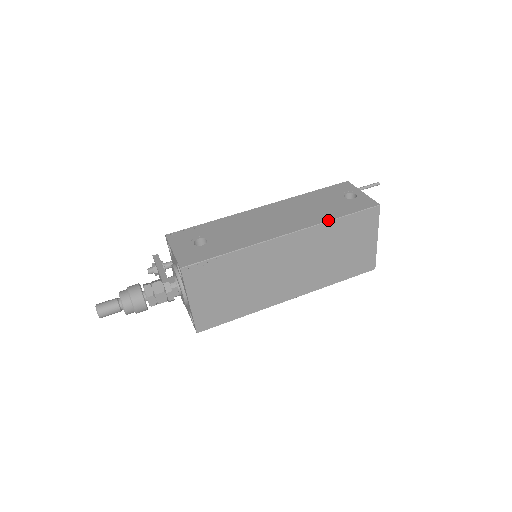
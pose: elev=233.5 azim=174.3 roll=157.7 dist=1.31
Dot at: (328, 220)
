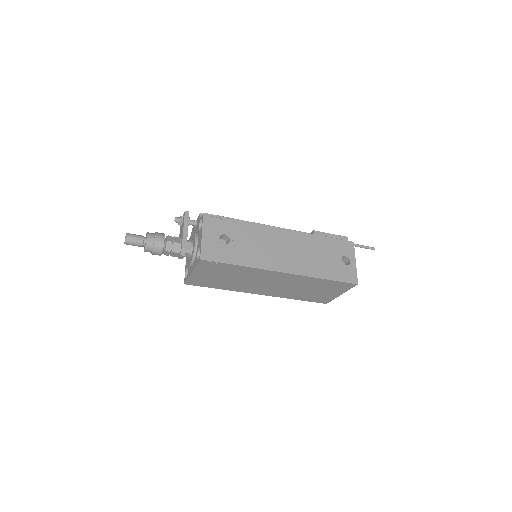
Dot at: (318, 277)
